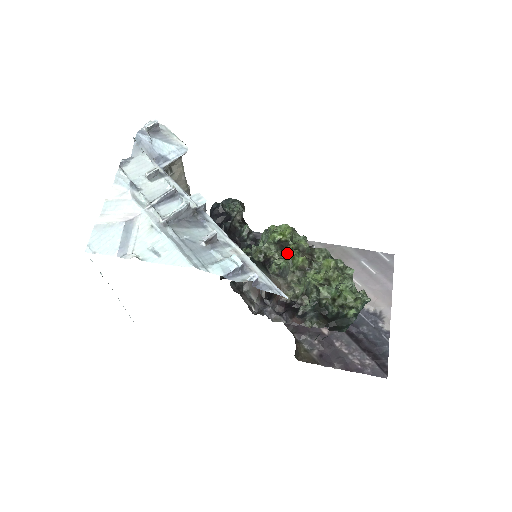
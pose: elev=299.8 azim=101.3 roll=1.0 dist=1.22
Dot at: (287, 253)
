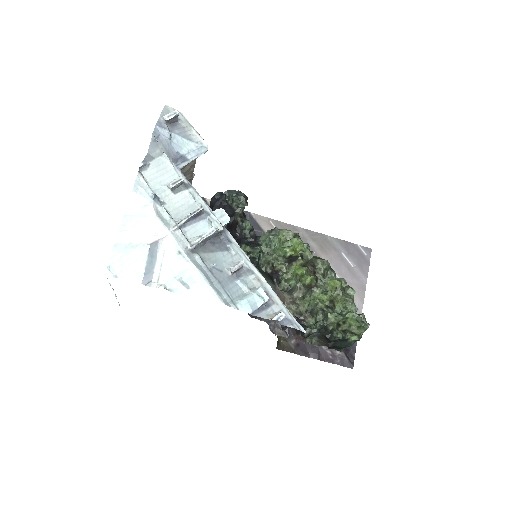
Dot at: (296, 269)
